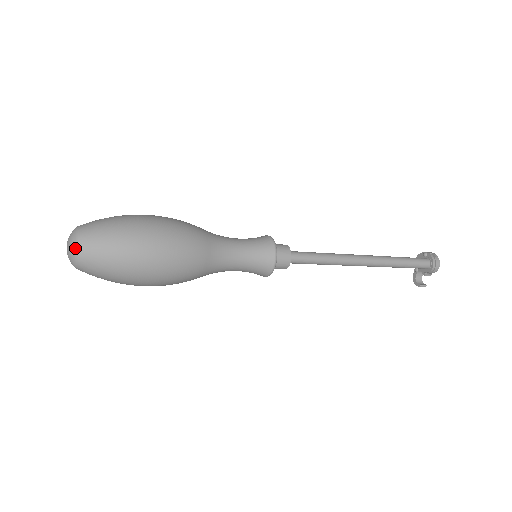
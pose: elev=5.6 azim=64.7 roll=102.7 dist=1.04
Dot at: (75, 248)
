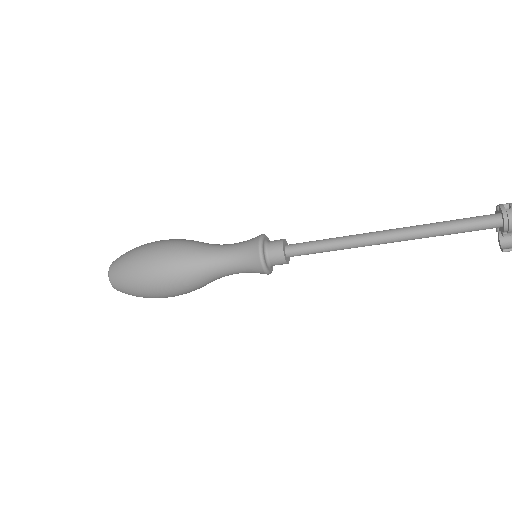
Dot at: (109, 277)
